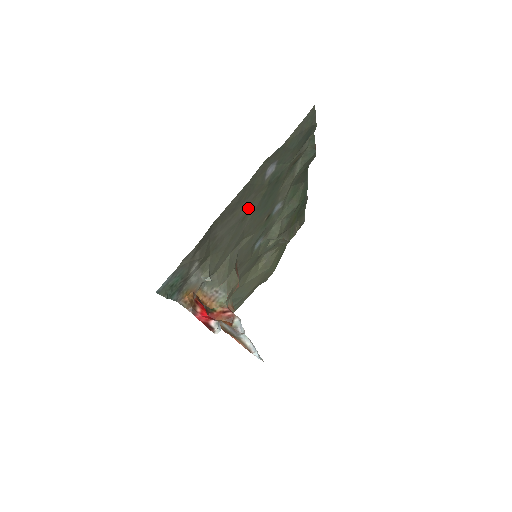
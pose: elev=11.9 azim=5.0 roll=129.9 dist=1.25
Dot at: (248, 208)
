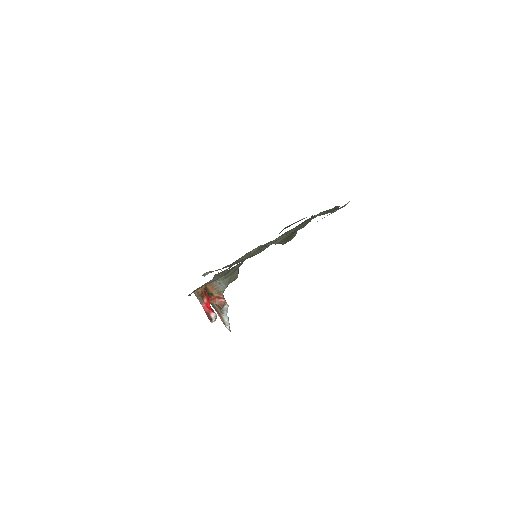
Dot at: occluded
